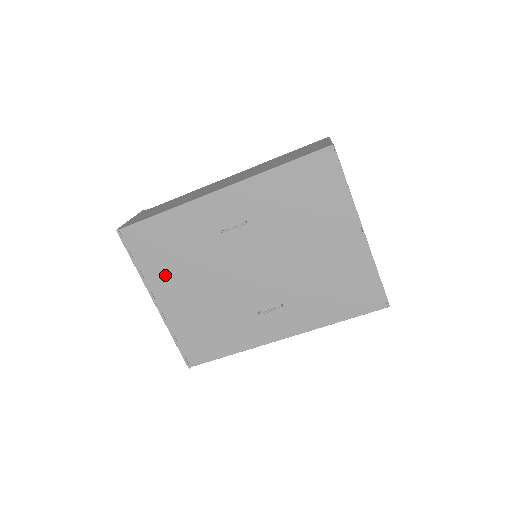
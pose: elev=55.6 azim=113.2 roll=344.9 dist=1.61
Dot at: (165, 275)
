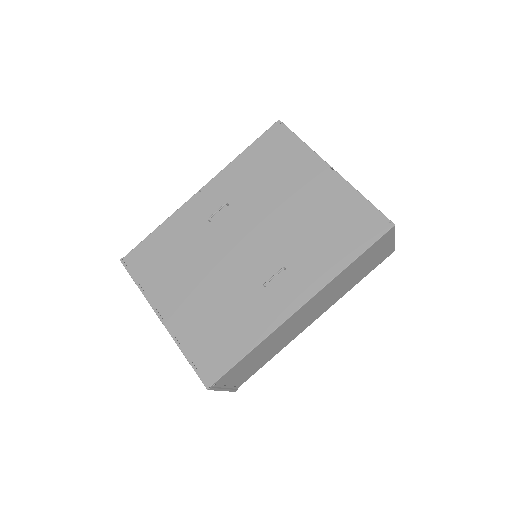
Dot at: (166, 285)
